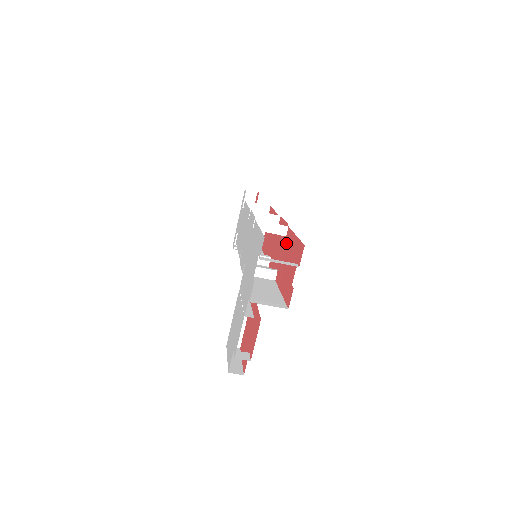
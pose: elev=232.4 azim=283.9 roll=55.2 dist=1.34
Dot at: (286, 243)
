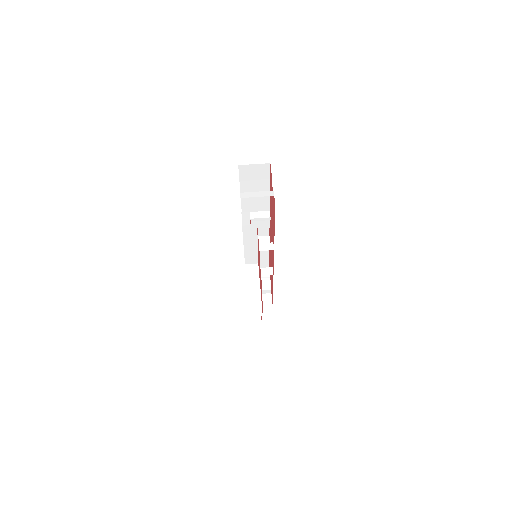
Dot at: occluded
